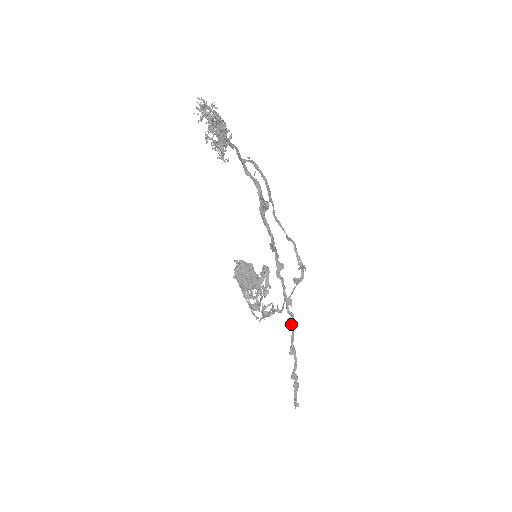
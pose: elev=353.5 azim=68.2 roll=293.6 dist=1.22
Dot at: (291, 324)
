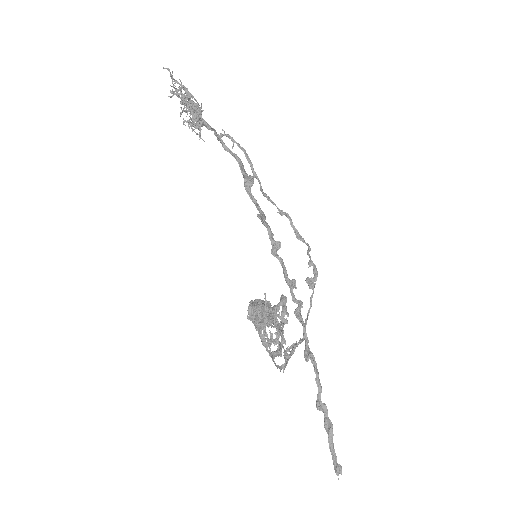
Dot at: (300, 314)
